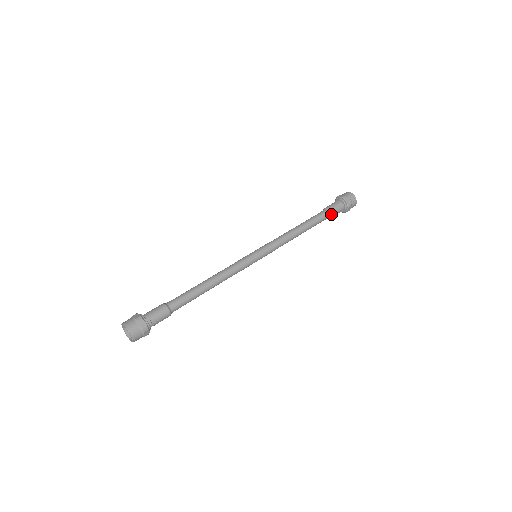
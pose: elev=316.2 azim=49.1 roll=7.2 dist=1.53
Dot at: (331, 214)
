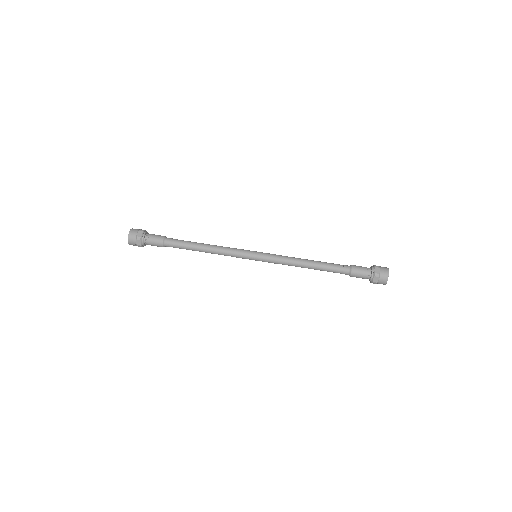
Dot at: (351, 271)
